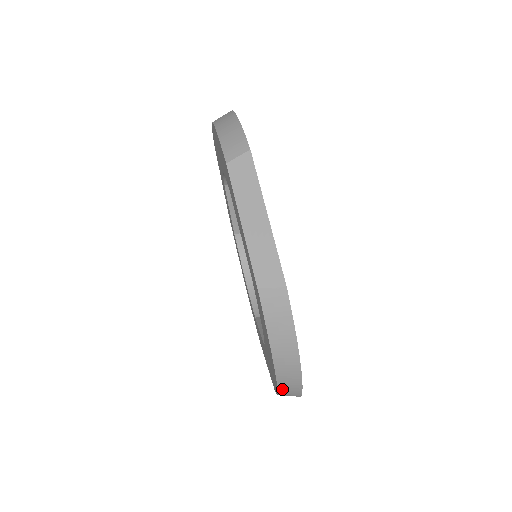
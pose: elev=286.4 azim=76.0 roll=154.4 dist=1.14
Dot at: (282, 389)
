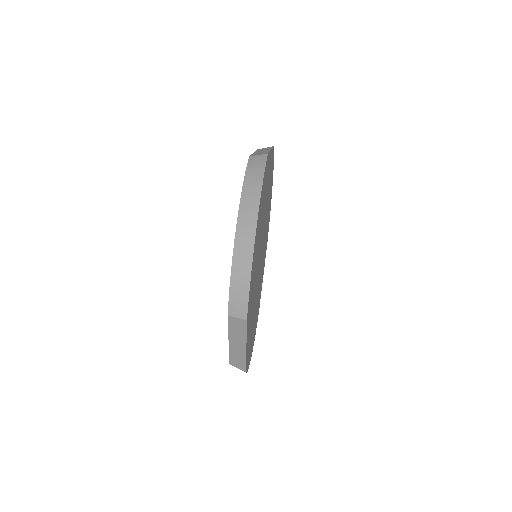
Dot at: (237, 247)
